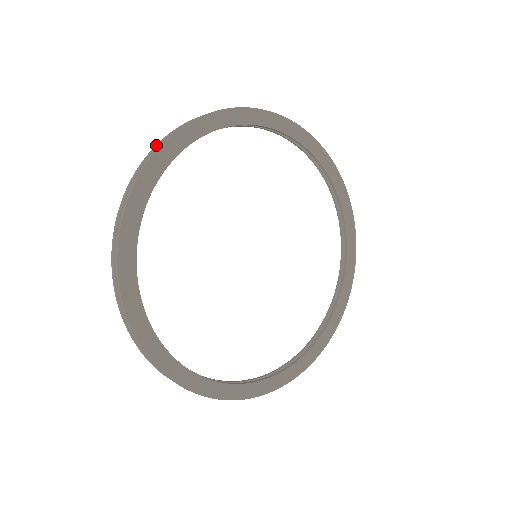
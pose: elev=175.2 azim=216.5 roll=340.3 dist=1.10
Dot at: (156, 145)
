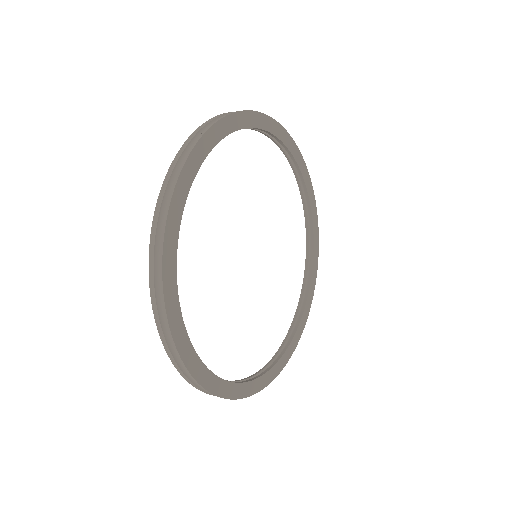
Dot at: occluded
